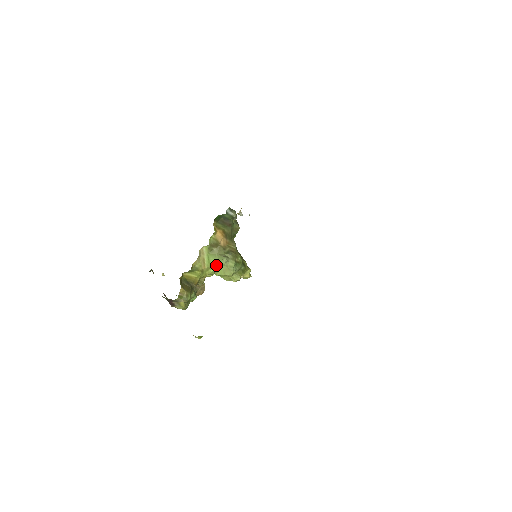
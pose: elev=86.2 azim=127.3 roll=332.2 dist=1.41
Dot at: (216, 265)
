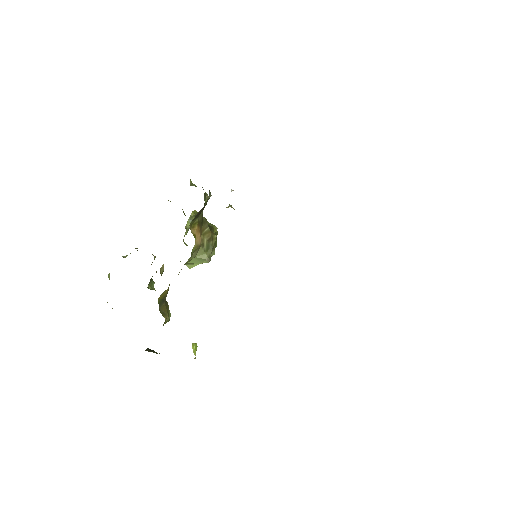
Dot at: (192, 263)
